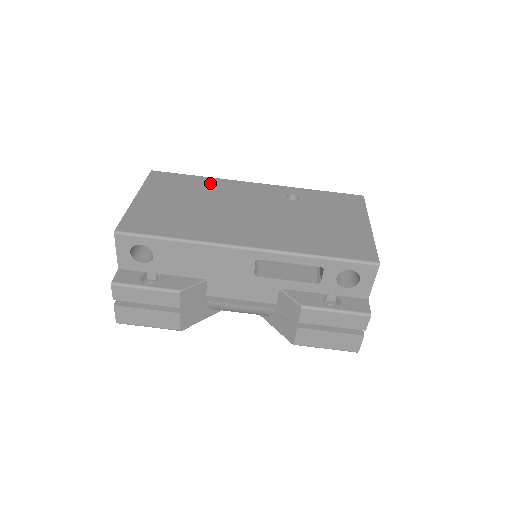
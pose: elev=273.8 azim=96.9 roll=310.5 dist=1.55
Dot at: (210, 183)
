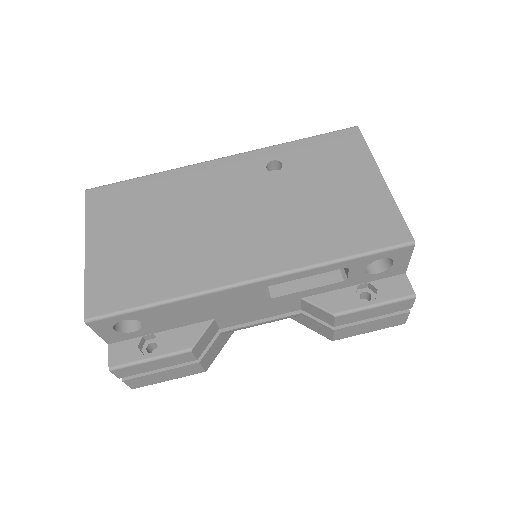
Dot at: (165, 183)
